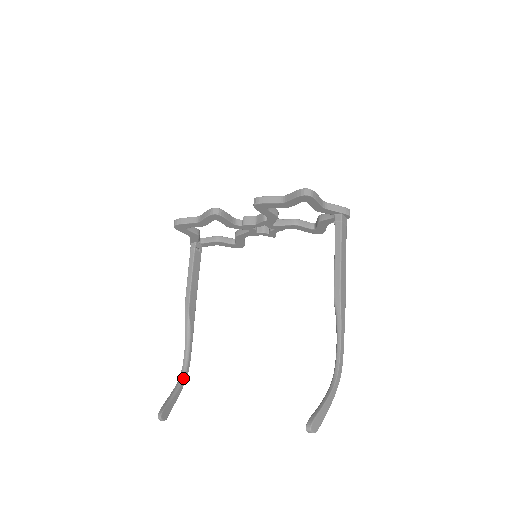
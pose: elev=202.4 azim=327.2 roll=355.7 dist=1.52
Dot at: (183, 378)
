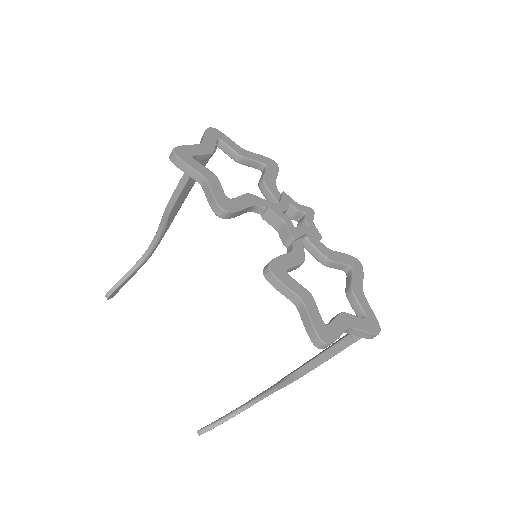
Dot at: (144, 261)
